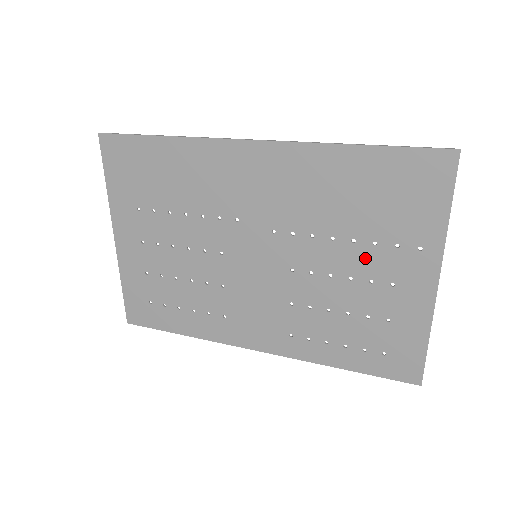
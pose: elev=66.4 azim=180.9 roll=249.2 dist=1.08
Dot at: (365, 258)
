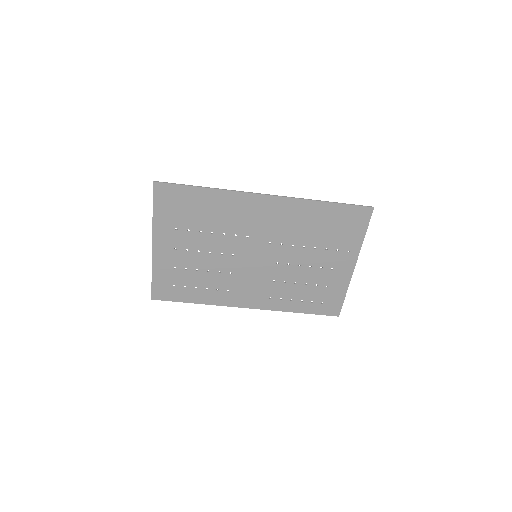
Dot at: (320, 256)
